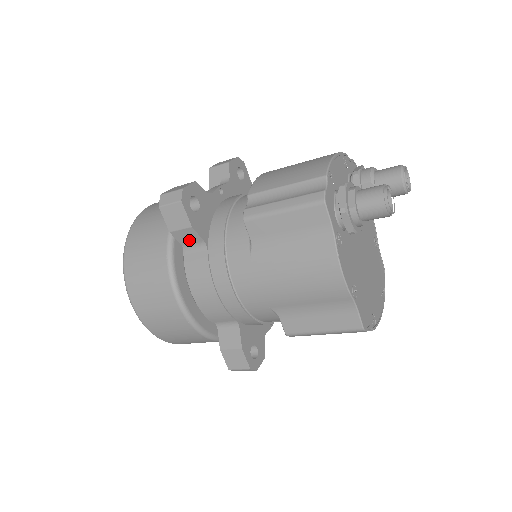
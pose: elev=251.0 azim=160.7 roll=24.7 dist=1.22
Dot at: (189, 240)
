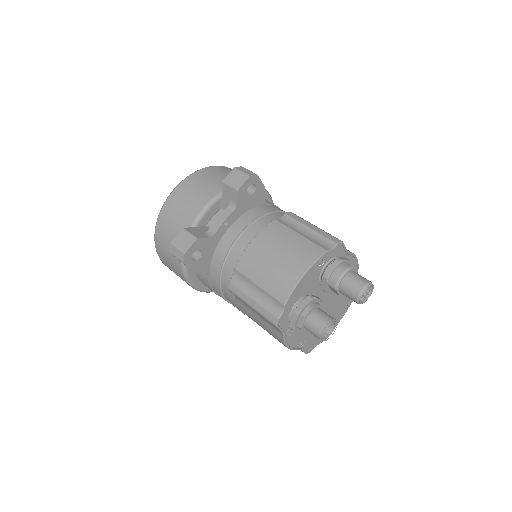
Dot at: occluded
